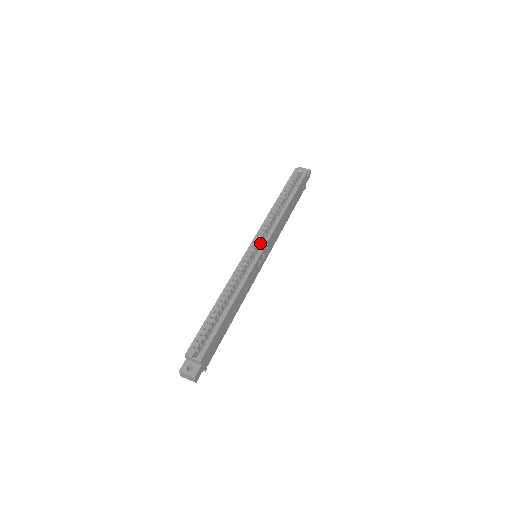
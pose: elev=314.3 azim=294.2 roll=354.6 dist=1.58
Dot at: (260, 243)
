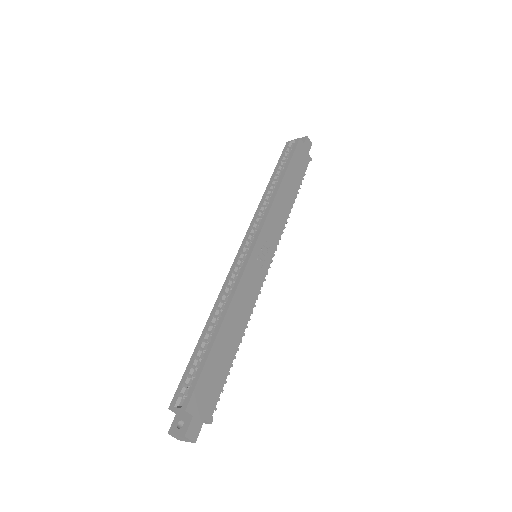
Dot at: occluded
